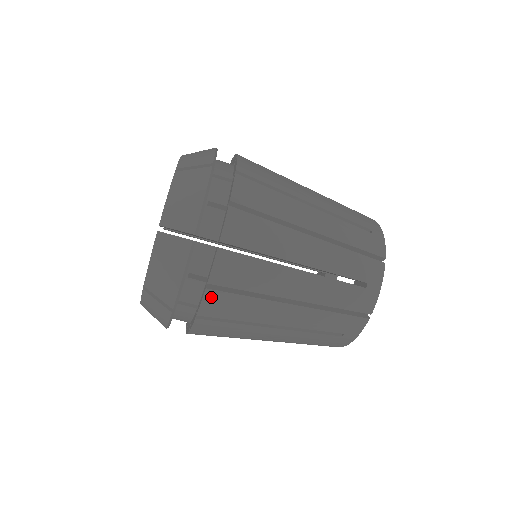
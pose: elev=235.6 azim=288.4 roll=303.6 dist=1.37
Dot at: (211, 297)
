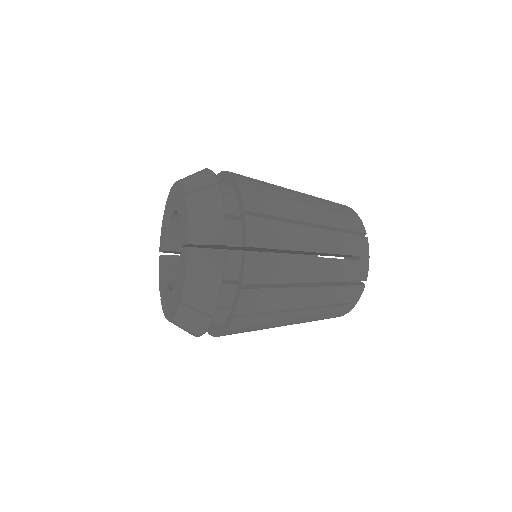
Dot at: (246, 296)
